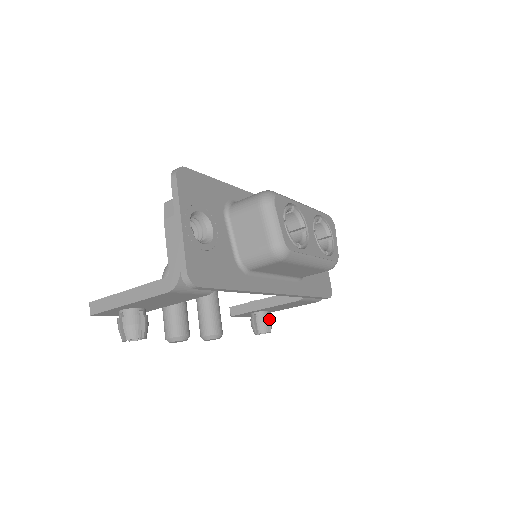
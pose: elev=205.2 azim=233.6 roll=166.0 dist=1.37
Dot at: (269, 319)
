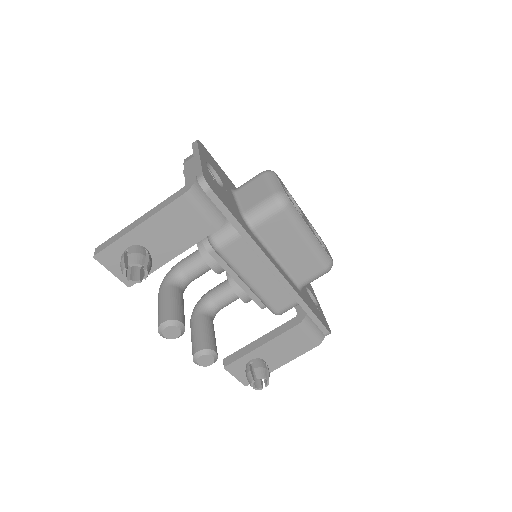
Dot at: (266, 368)
